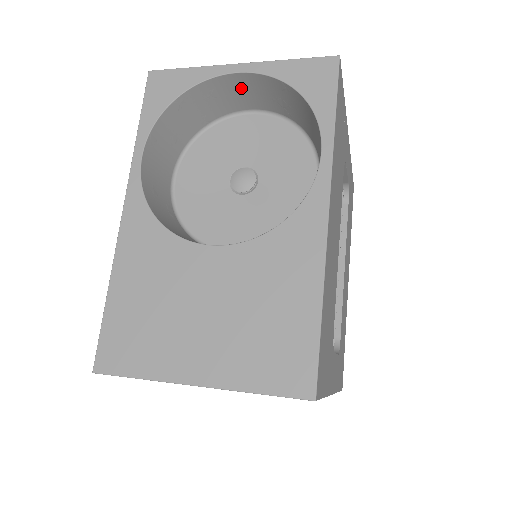
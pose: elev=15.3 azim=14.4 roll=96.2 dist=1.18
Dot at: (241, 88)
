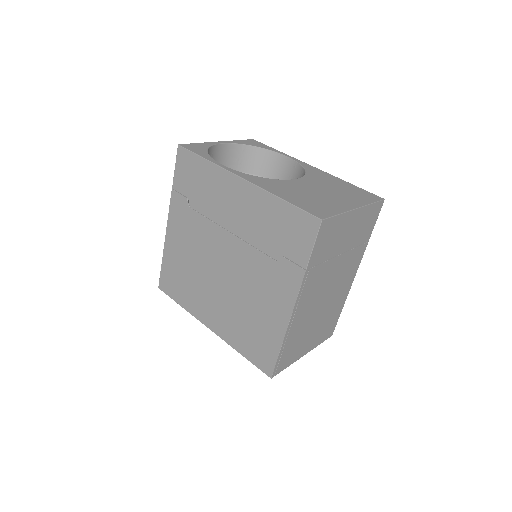
Dot at: (221, 155)
